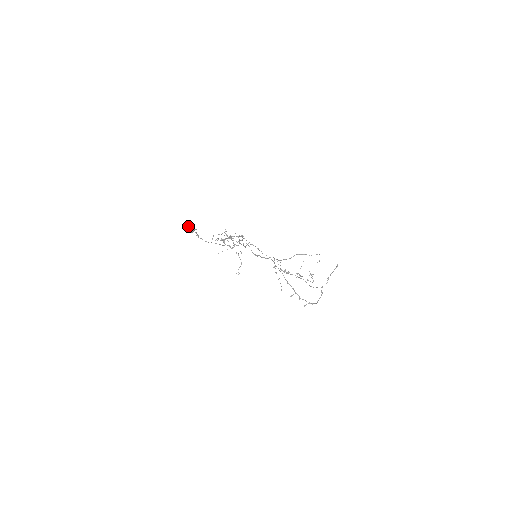
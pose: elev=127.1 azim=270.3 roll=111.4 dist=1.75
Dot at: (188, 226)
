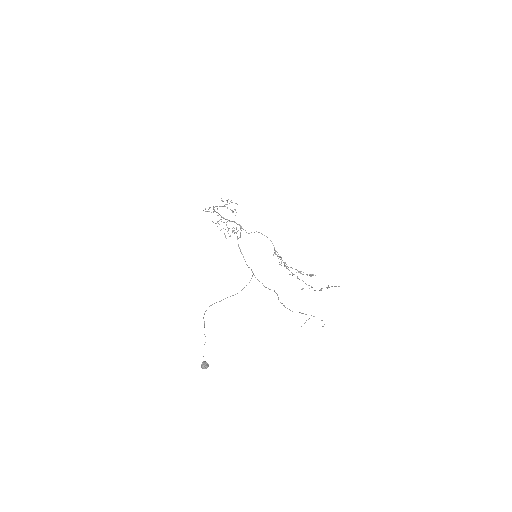
Dot at: (201, 366)
